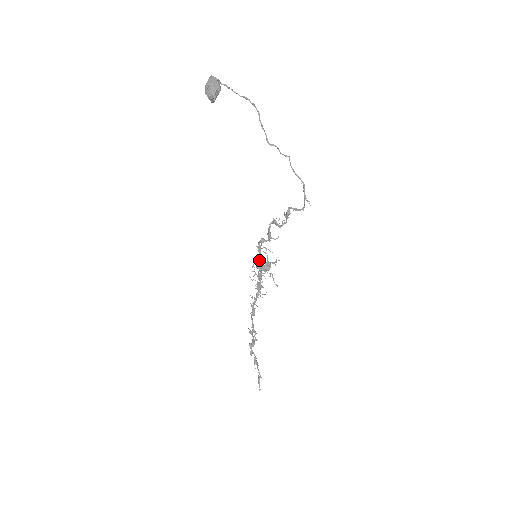
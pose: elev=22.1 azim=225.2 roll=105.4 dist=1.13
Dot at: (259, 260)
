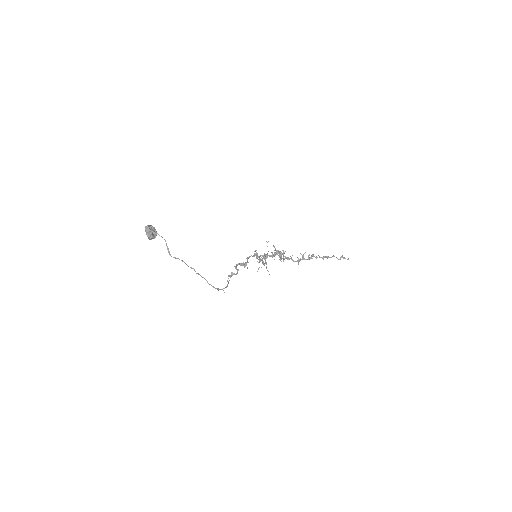
Dot at: (259, 258)
